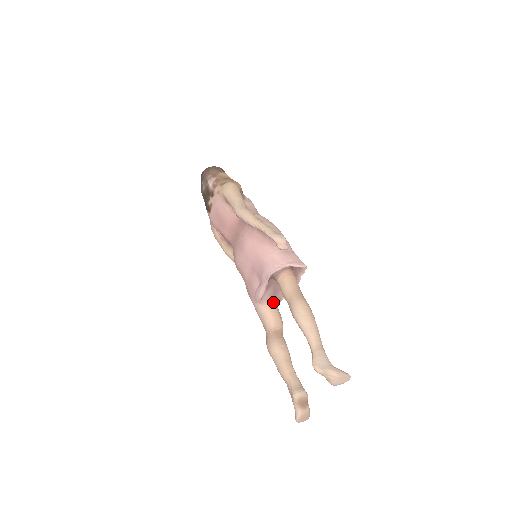
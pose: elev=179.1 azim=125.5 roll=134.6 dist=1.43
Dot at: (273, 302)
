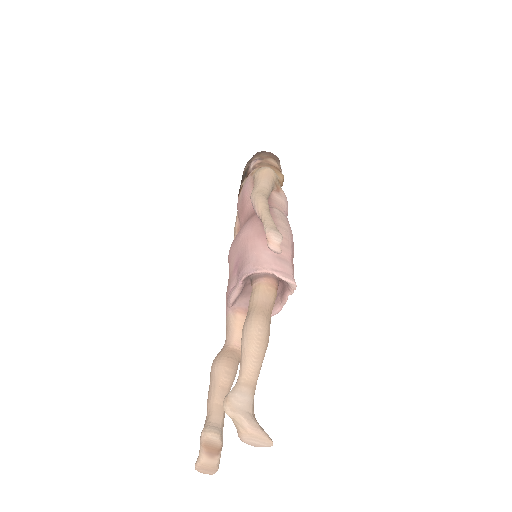
Dot at: occluded
